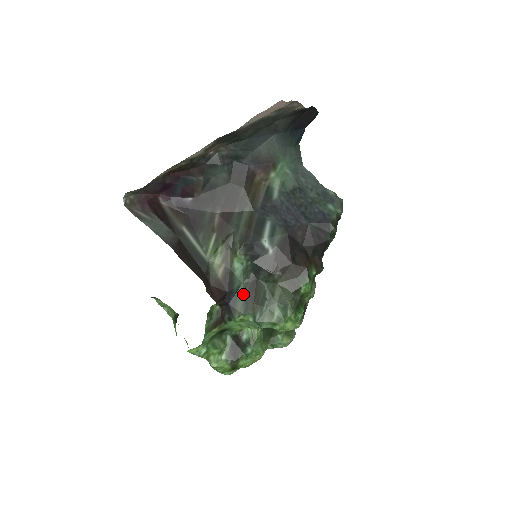
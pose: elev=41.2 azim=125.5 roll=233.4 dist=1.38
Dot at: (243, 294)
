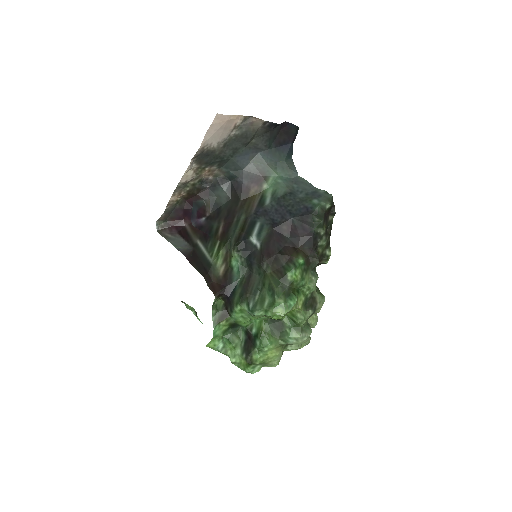
Dot at: (240, 287)
